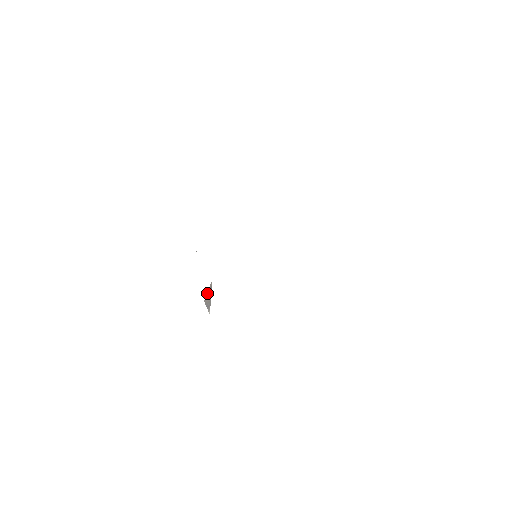
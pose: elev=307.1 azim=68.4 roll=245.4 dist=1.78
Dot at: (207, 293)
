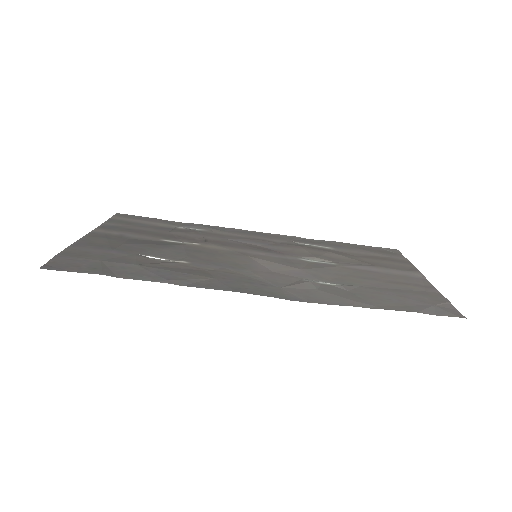
Dot at: (174, 235)
